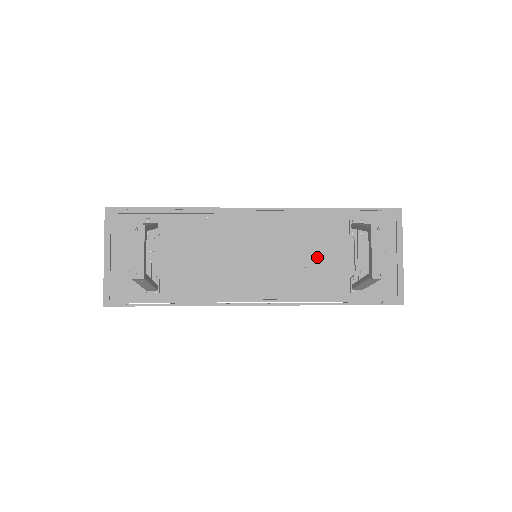
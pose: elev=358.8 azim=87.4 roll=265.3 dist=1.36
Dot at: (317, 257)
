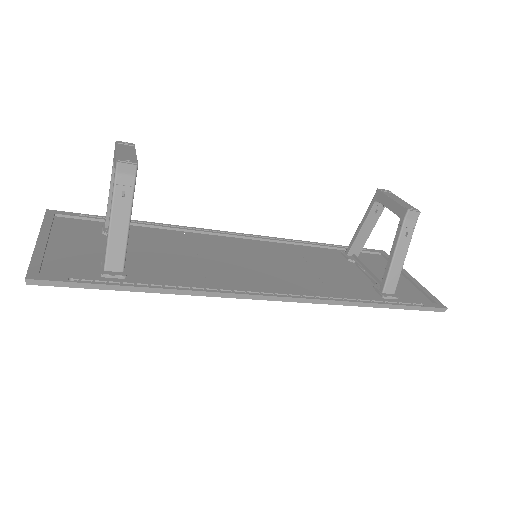
Dot at: (325, 270)
